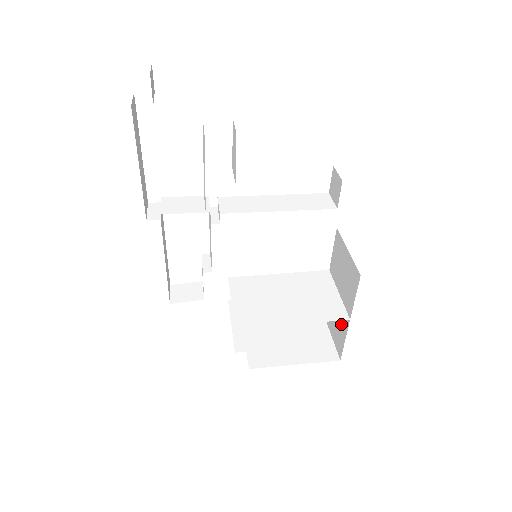
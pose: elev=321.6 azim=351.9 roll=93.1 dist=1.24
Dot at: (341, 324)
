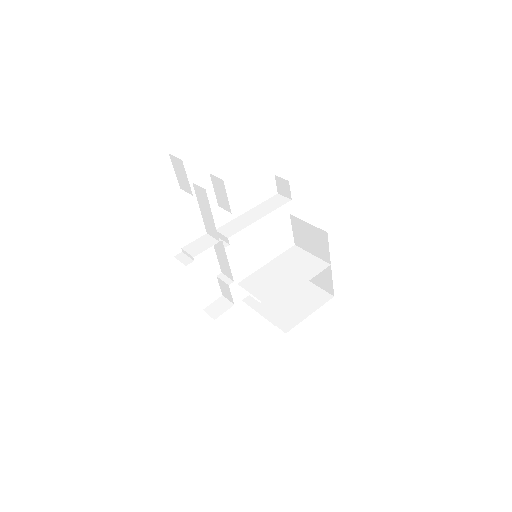
Dot at: (324, 273)
